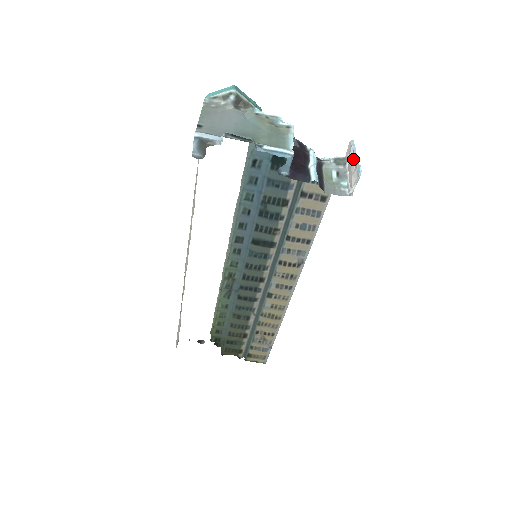
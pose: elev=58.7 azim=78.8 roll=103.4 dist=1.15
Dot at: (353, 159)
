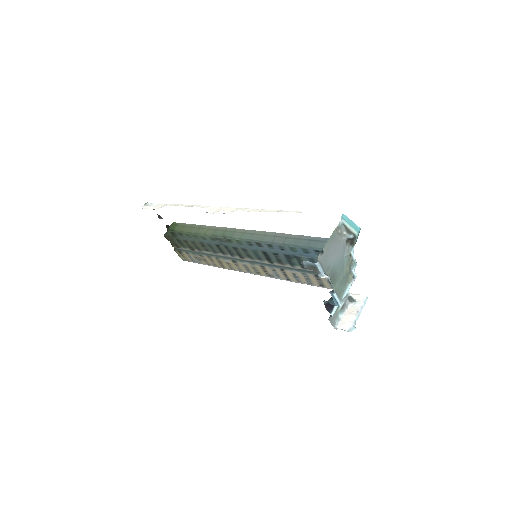
Dot at: (357, 314)
